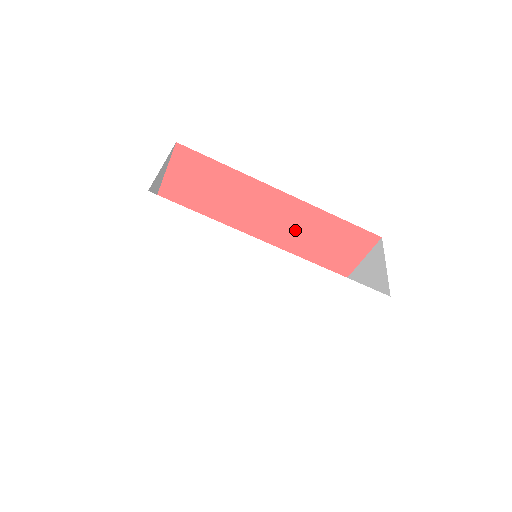
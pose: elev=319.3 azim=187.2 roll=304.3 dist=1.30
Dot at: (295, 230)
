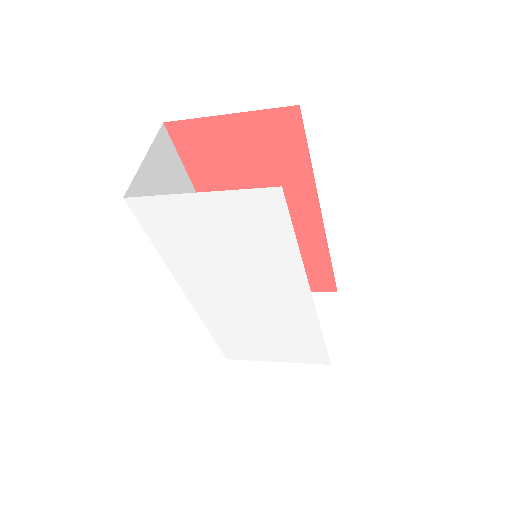
Dot at: occluded
